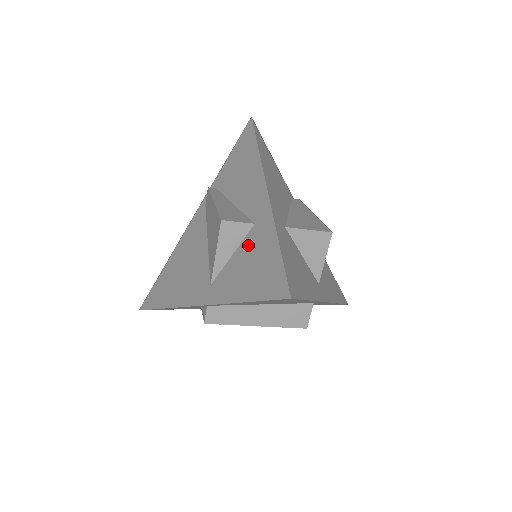
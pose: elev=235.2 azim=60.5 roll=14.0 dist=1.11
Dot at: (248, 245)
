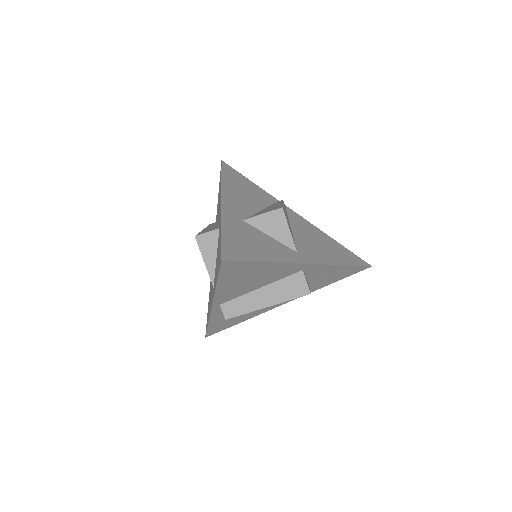
Dot at: (218, 245)
